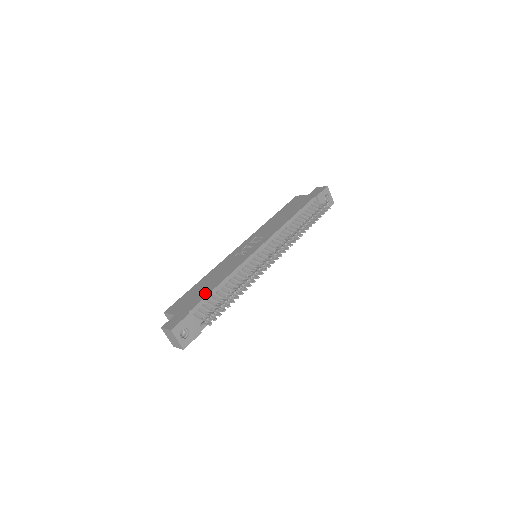
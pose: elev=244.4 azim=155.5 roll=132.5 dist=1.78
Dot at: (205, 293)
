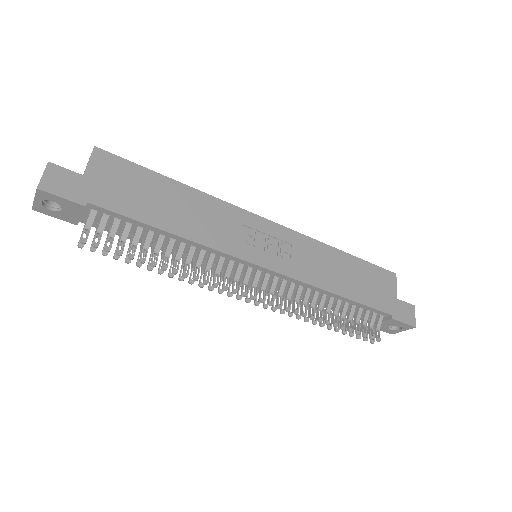
Dot at: (141, 213)
